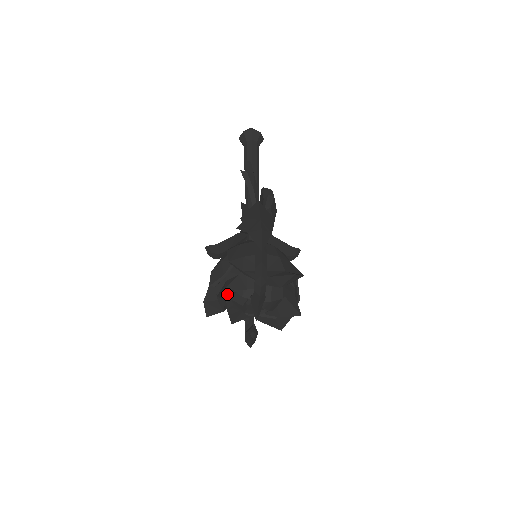
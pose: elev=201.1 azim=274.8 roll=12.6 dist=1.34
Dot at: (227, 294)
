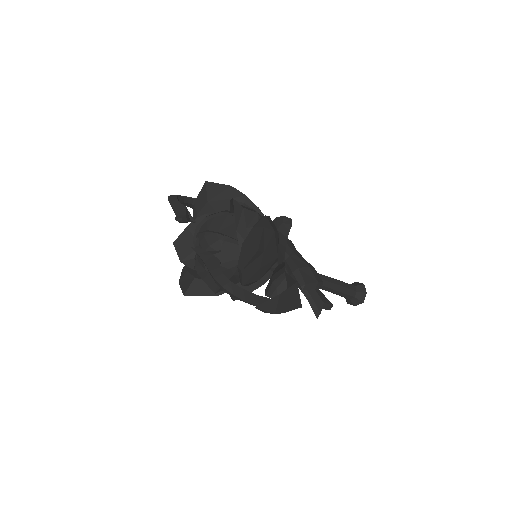
Dot at: (195, 262)
